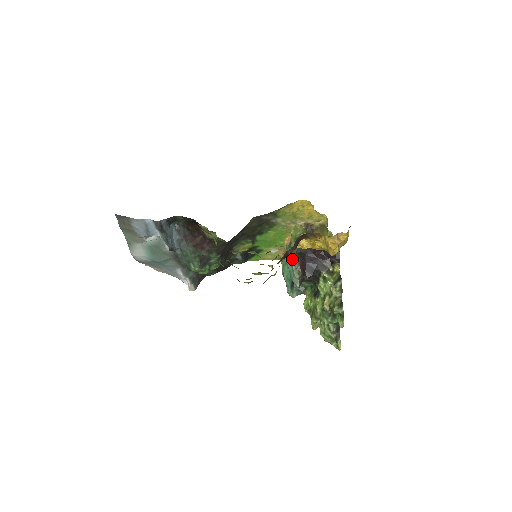
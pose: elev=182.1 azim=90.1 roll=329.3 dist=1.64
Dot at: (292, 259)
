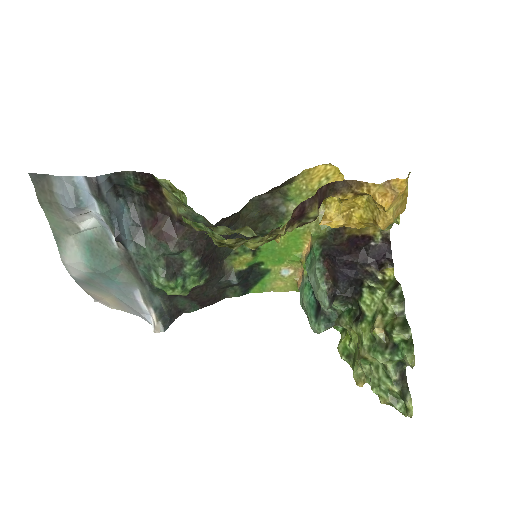
Dot at: (315, 264)
